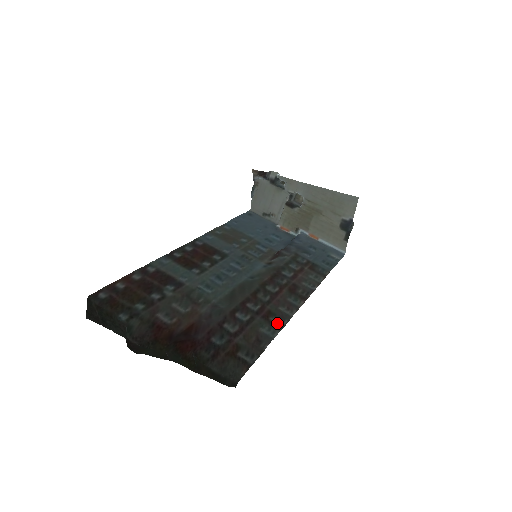
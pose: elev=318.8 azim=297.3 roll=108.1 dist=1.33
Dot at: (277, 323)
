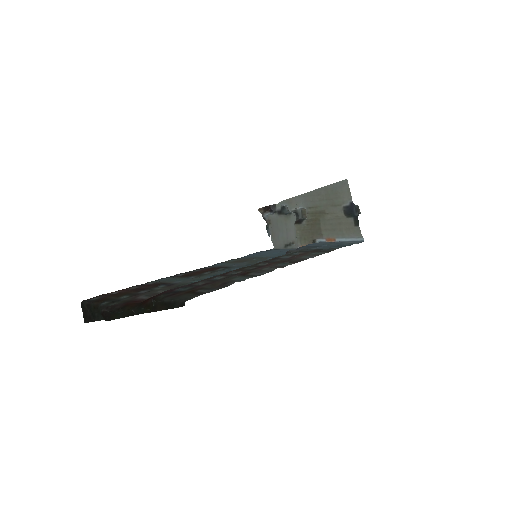
Dot at: (254, 275)
